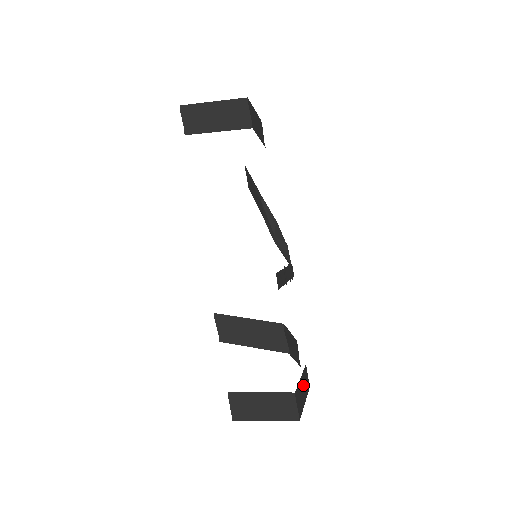
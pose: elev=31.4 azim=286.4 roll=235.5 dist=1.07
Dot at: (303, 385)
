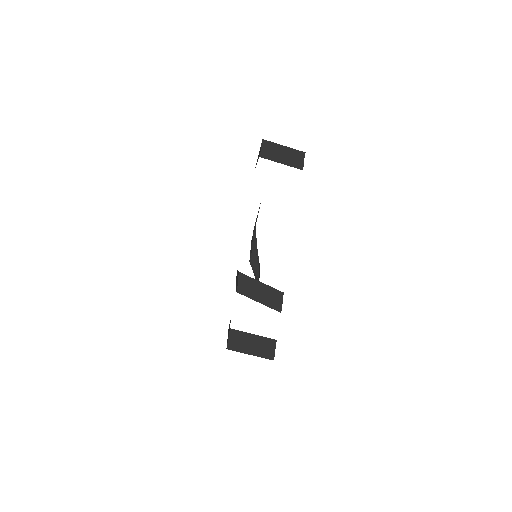
Dot at: occluded
